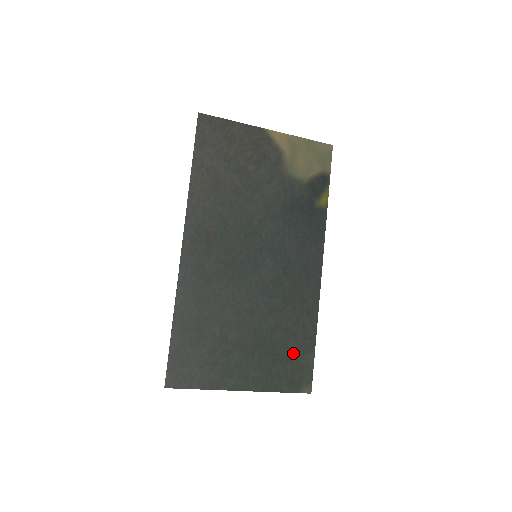
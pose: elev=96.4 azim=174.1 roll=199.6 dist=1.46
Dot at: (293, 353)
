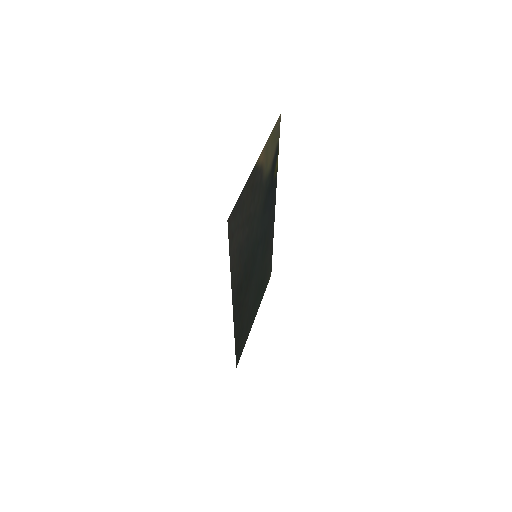
Dot at: (267, 272)
